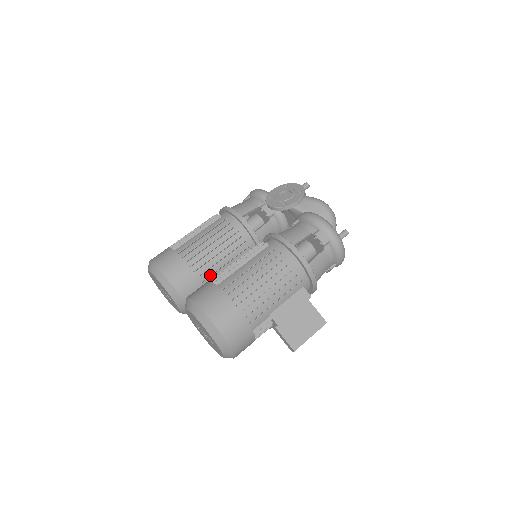
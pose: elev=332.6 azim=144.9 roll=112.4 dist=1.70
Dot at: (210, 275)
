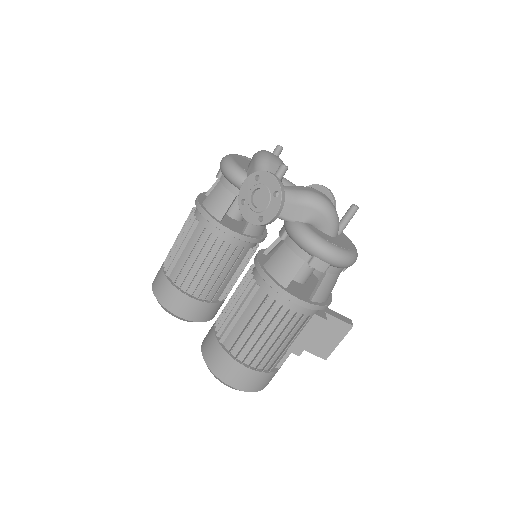
Dot at: (216, 293)
